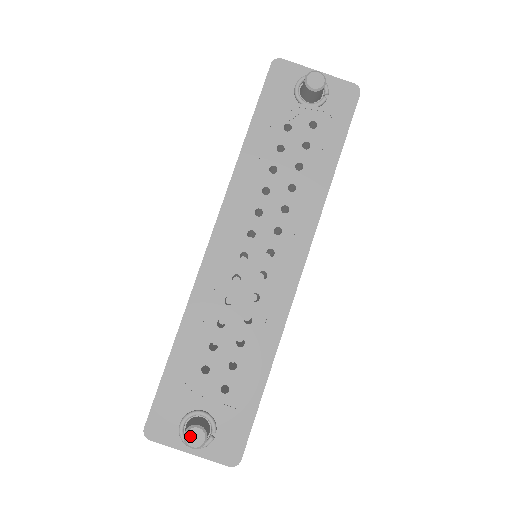
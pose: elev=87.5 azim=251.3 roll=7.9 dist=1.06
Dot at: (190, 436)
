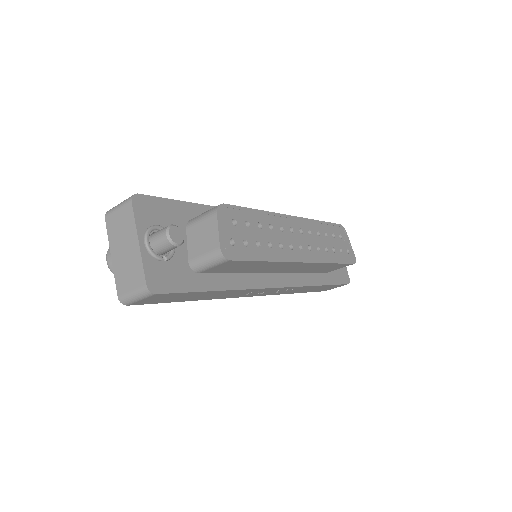
Dot at: (175, 230)
